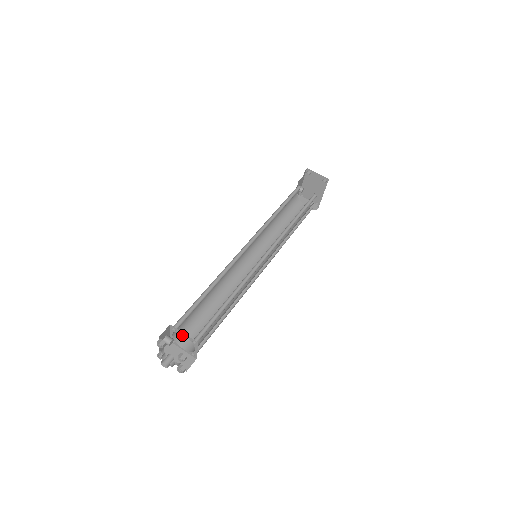
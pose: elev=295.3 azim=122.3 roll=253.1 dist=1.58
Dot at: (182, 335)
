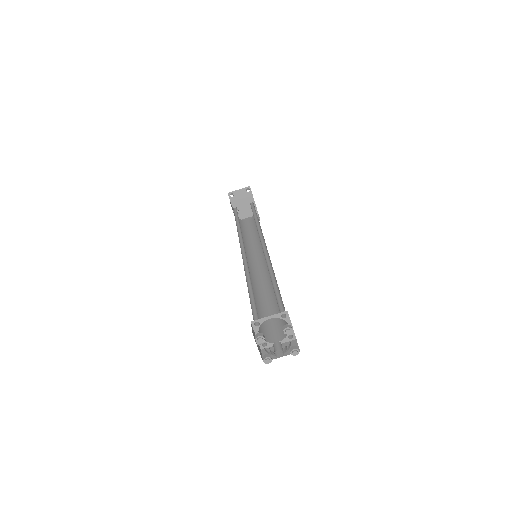
Dot at: (266, 335)
